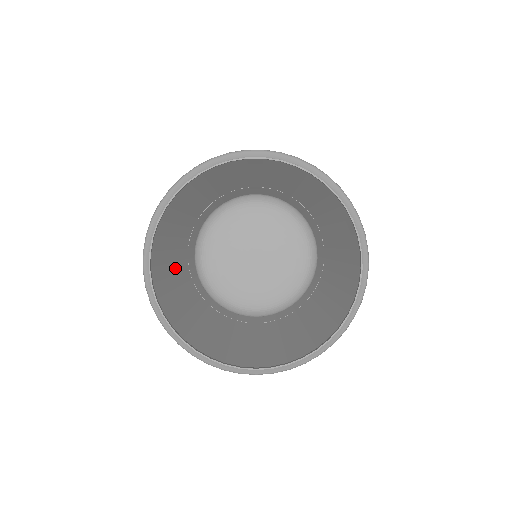
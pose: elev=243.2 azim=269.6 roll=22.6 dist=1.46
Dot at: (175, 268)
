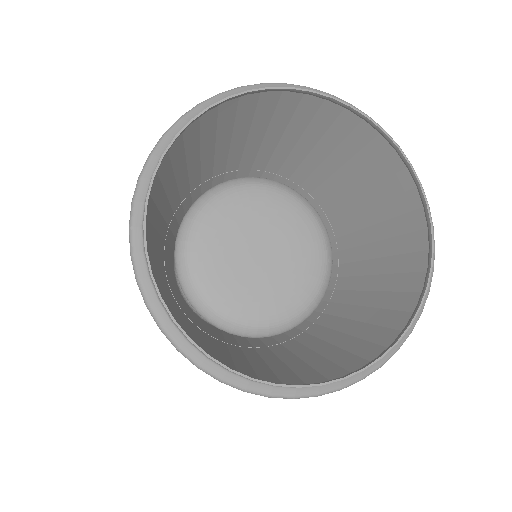
Dot at: (164, 205)
